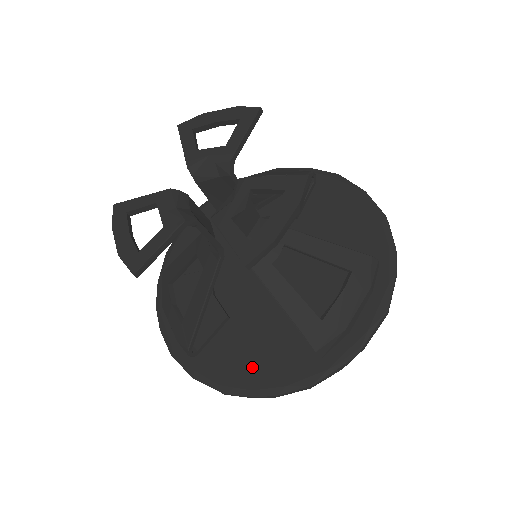
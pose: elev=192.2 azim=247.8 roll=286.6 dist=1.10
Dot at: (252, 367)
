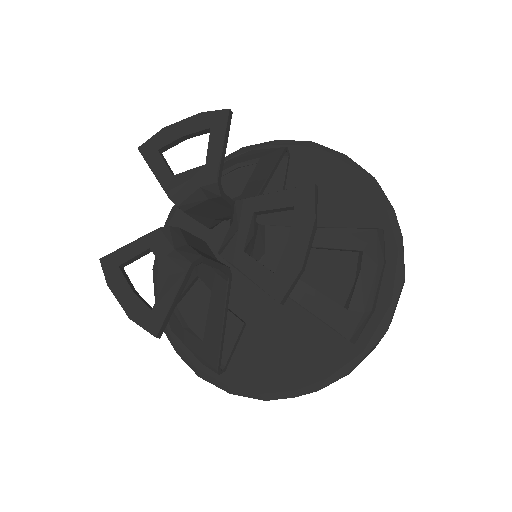
Dot at: (286, 368)
